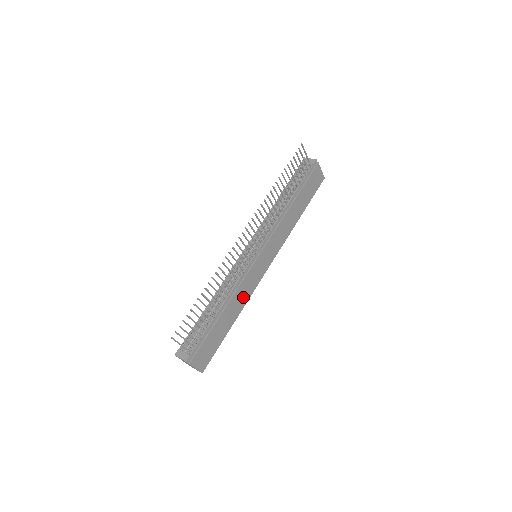
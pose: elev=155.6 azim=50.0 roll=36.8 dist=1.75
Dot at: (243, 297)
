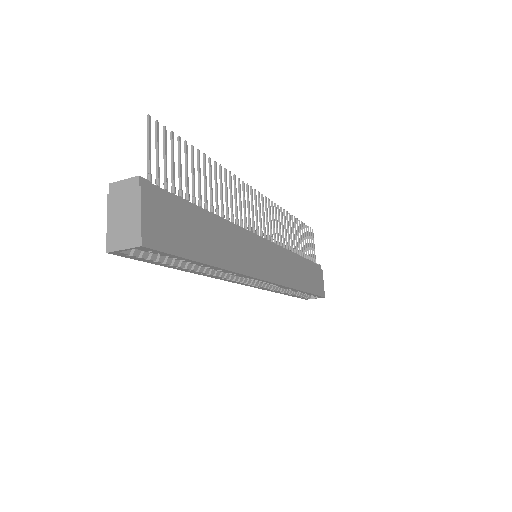
Dot at: (237, 256)
